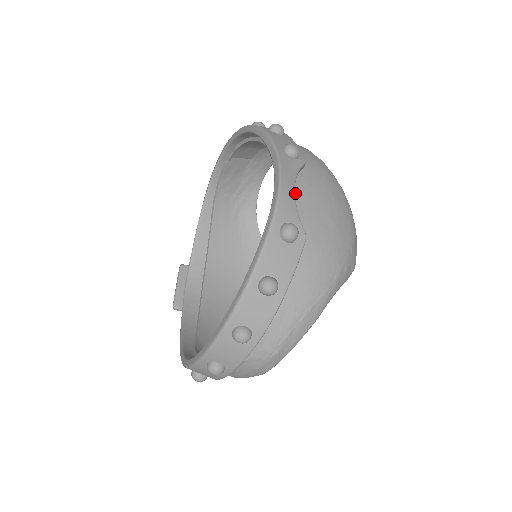
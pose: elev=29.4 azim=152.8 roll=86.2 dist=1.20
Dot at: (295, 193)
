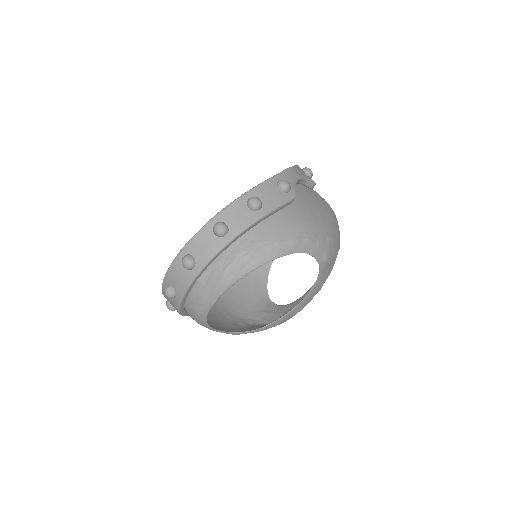
Dot at: (299, 188)
